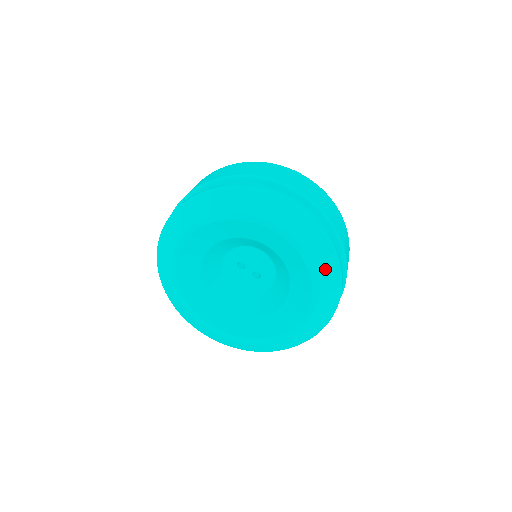
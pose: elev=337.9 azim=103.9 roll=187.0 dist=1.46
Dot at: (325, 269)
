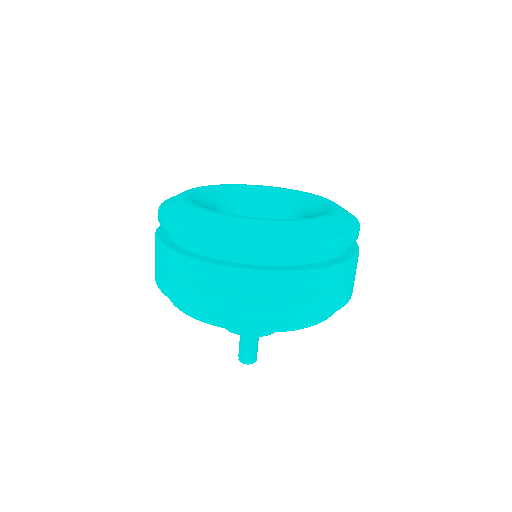
Dot at: occluded
